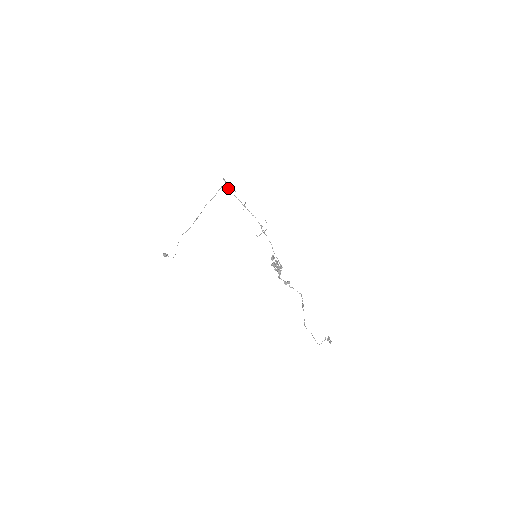
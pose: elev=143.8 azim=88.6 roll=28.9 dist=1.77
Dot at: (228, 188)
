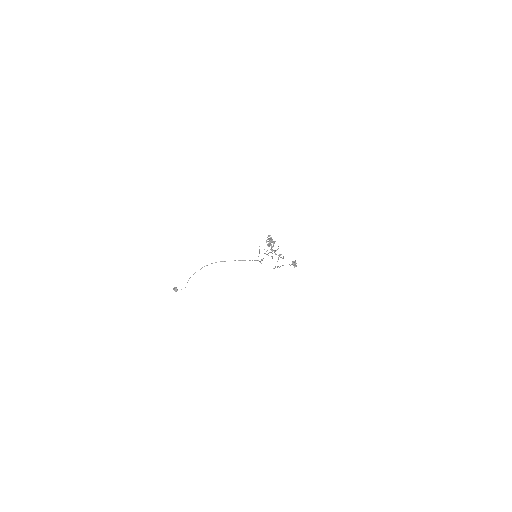
Dot at: (260, 261)
